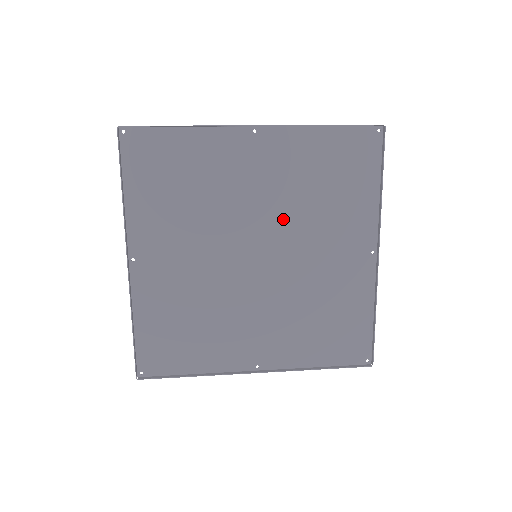
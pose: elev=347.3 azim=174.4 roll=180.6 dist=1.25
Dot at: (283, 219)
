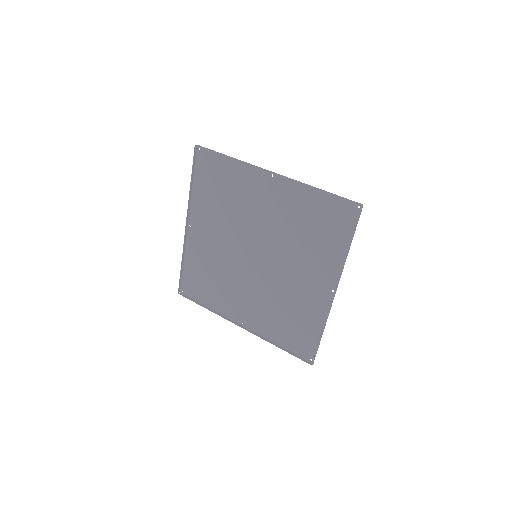
Dot at: (277, 240)
